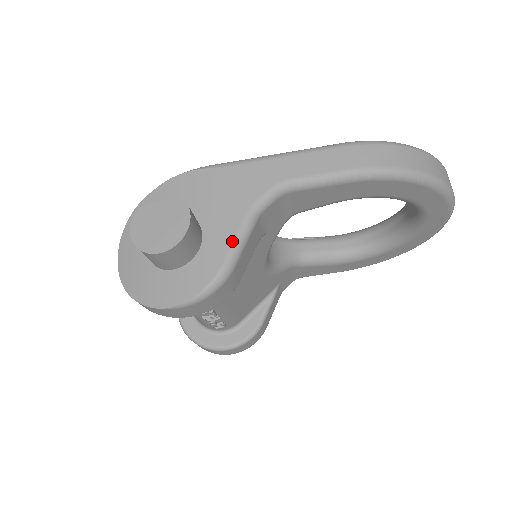
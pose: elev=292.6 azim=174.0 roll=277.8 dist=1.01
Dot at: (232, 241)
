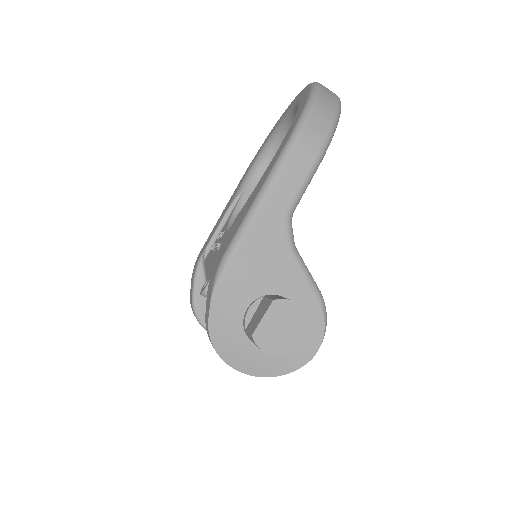
Dot at: (306, 281)
